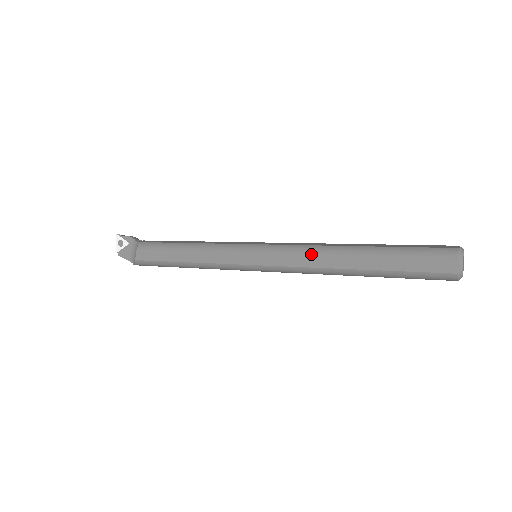
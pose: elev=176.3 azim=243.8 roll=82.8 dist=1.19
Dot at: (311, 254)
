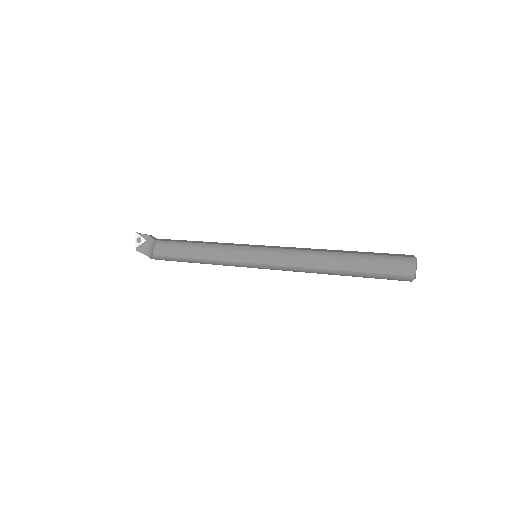
Dot at: (301, 257)
